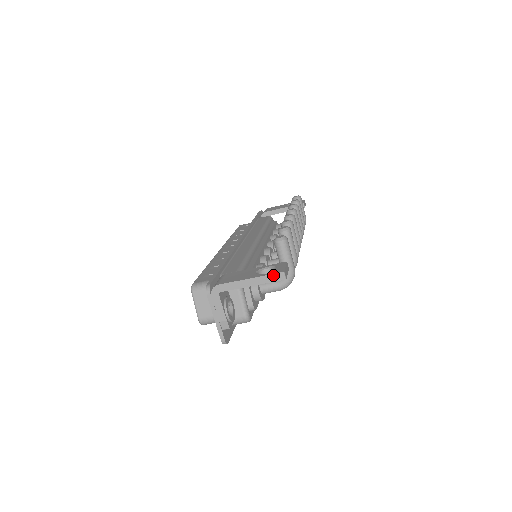
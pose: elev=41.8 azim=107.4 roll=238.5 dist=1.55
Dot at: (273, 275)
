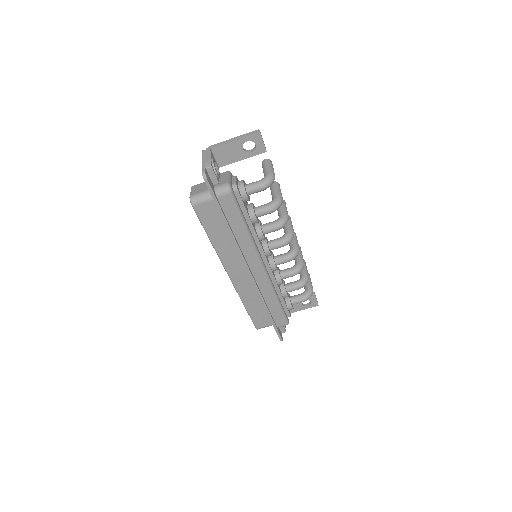
Dot at: (251, 132)
